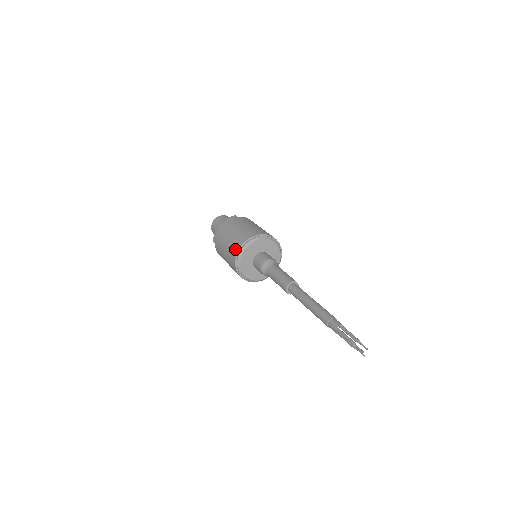
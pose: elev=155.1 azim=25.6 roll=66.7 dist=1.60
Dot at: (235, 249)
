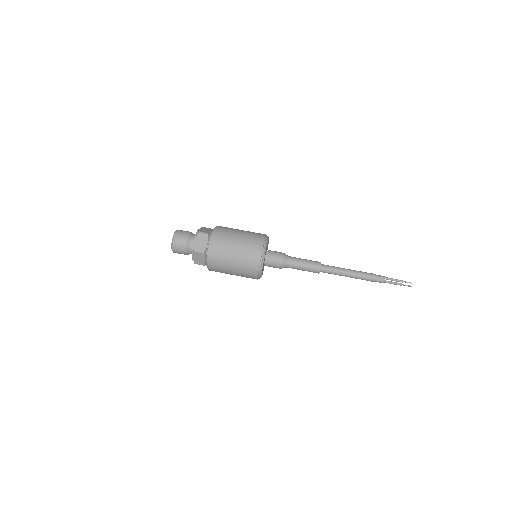
Dot at: (253, 270)
